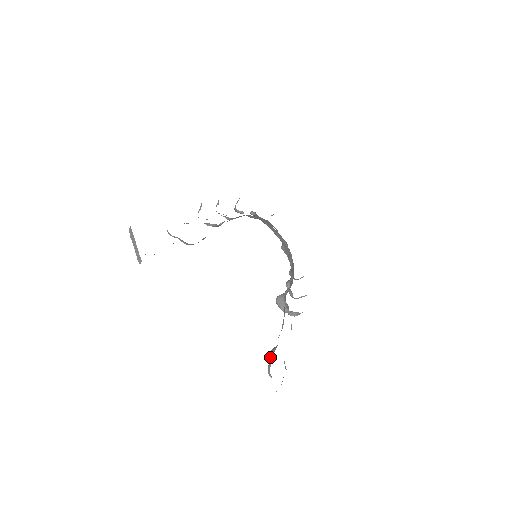
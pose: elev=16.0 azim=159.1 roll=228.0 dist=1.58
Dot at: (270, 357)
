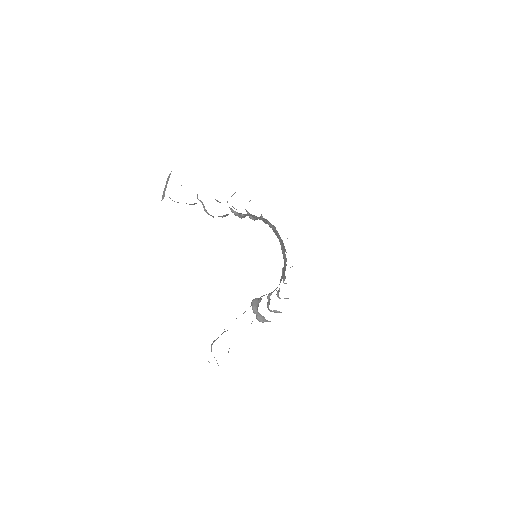
Dot at: occluded
